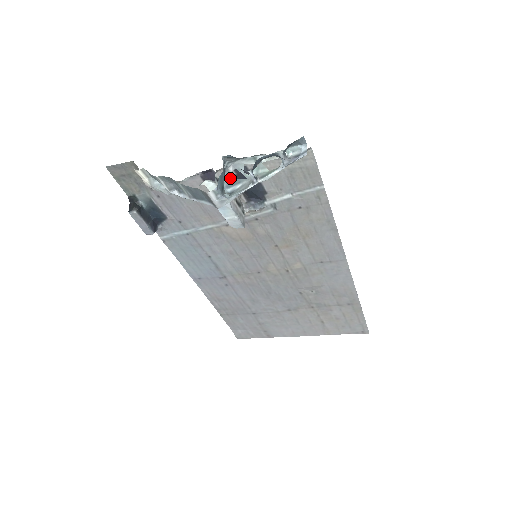
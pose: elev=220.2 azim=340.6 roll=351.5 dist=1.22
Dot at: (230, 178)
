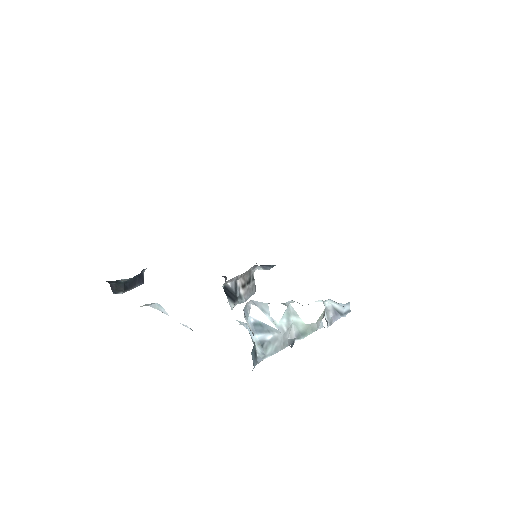
Dot at: (239, 276)
